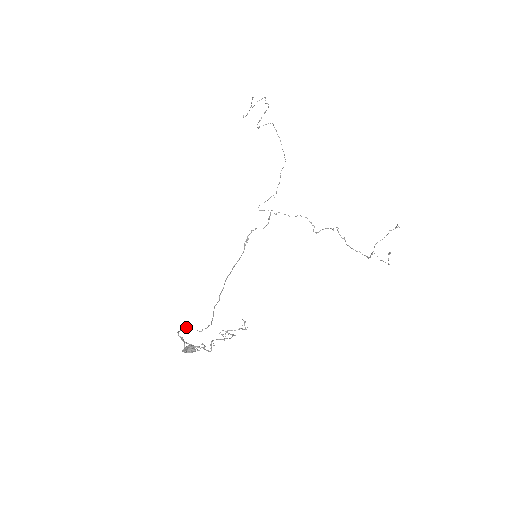
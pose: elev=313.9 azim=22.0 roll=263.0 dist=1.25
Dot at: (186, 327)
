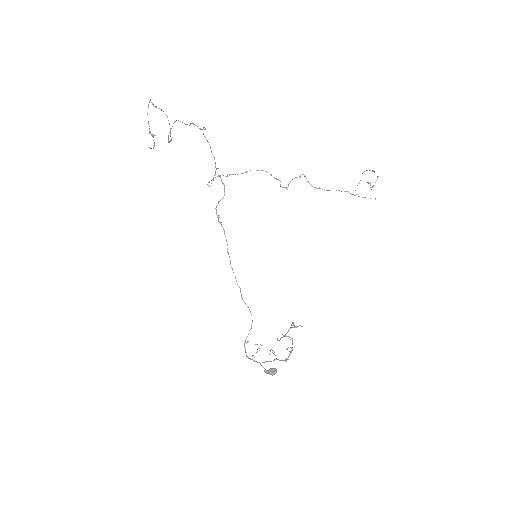
Dot at: occluded
